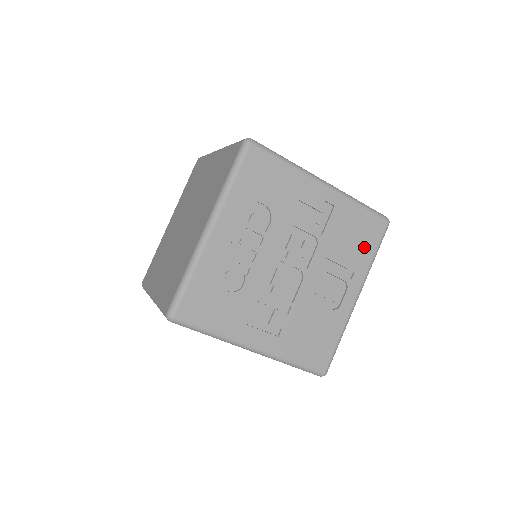
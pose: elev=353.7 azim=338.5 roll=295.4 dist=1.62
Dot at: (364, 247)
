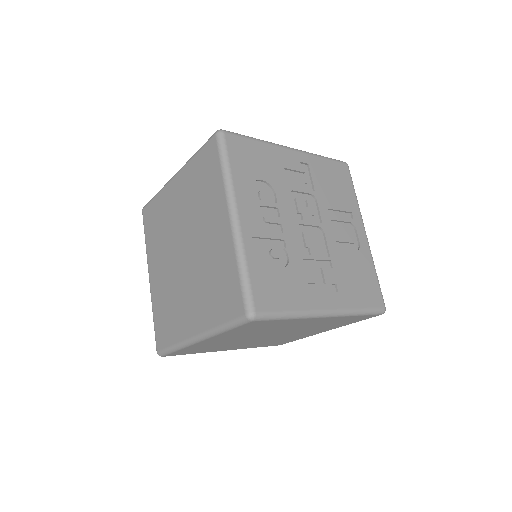
Dot at: (345, 190)
